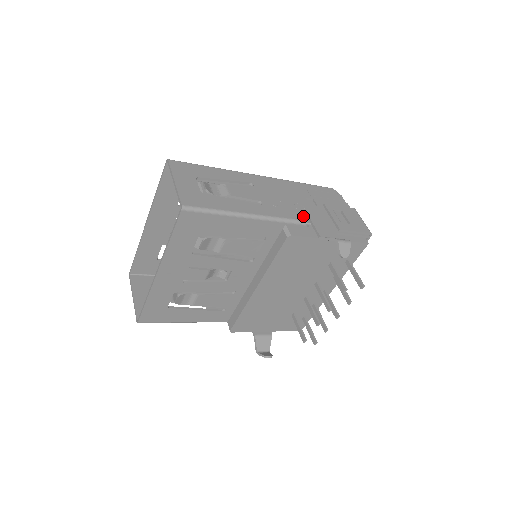
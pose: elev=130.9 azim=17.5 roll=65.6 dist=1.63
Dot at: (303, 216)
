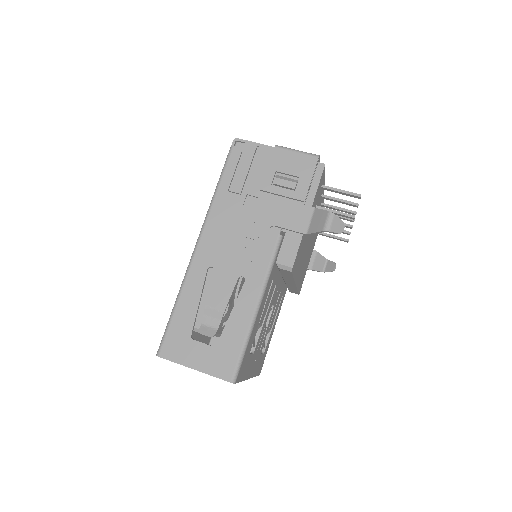
Dot at: (271, 234)
